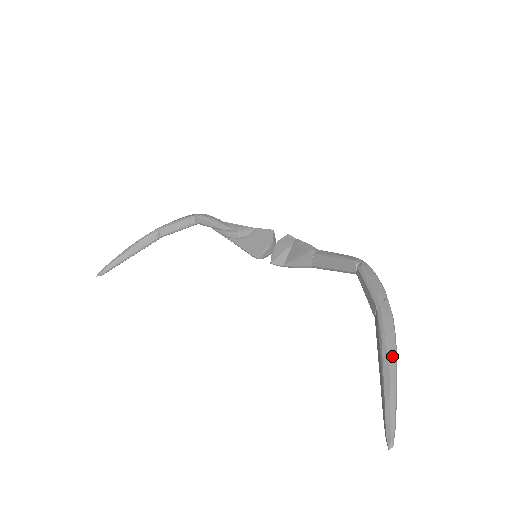
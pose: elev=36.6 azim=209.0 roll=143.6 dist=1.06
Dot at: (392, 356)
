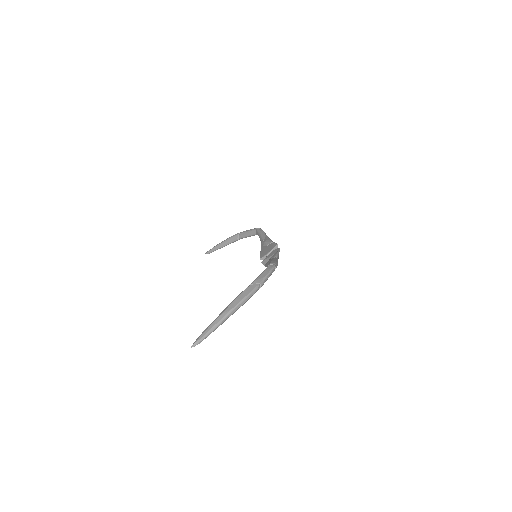
Dot at: (229, 309)
